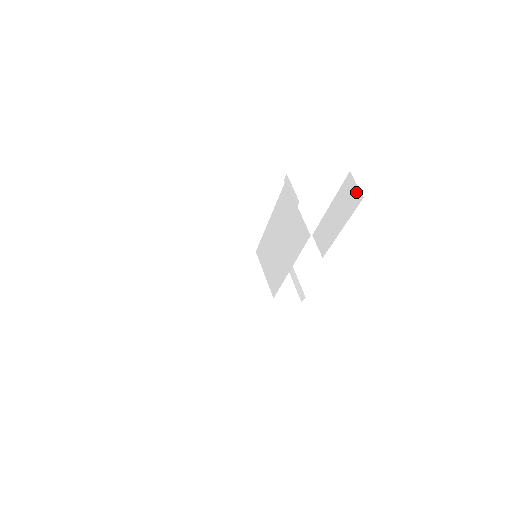
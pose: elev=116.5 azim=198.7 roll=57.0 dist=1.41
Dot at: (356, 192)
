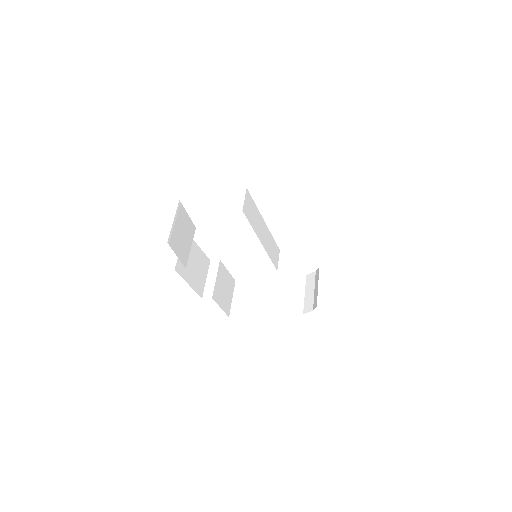
Dot at: occluded
